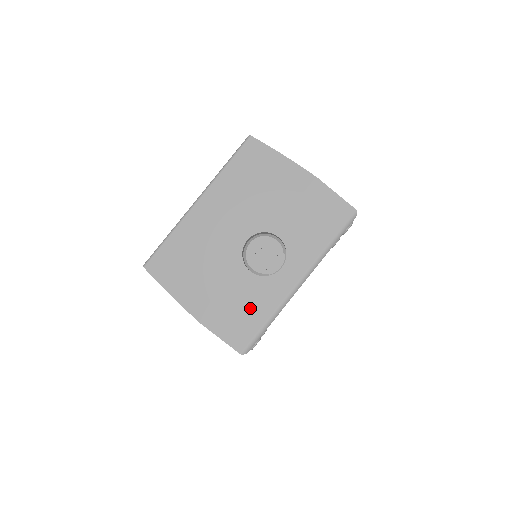
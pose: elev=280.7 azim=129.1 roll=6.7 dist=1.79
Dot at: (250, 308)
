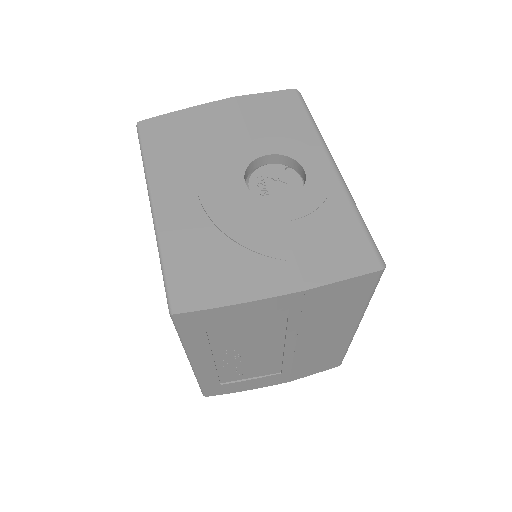
Dot at: (329, 225)
